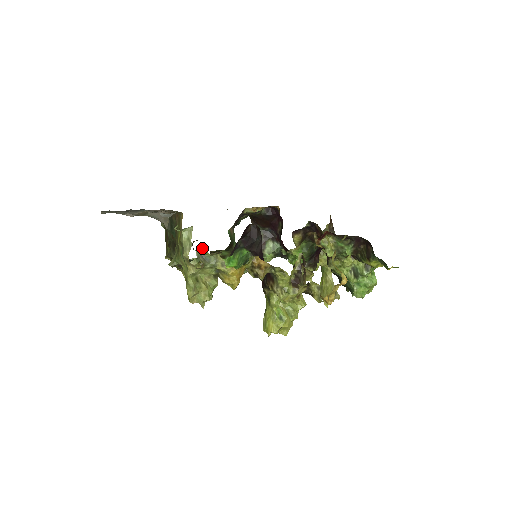
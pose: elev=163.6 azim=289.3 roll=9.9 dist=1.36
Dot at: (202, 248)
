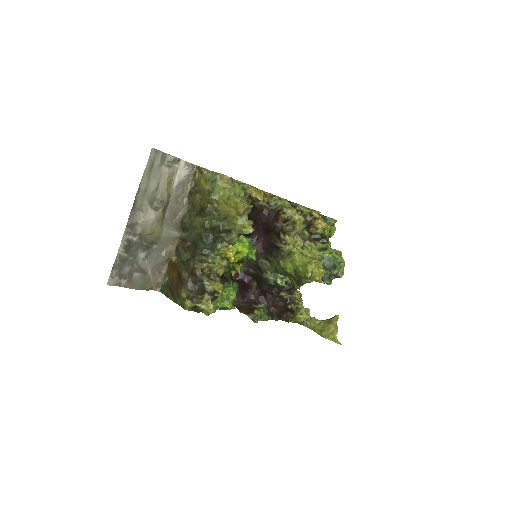
Dot at: occluded
